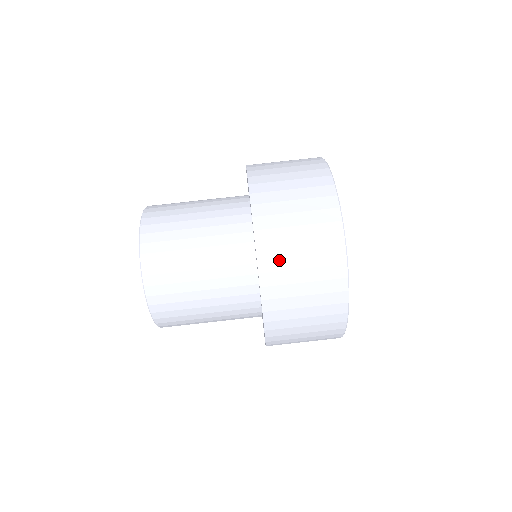
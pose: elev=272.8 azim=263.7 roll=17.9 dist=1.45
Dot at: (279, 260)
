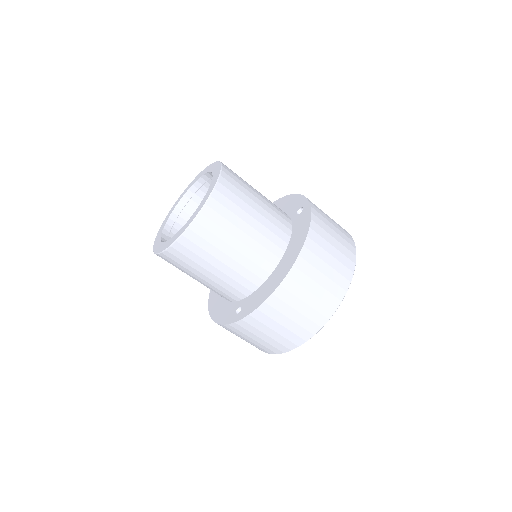
Dot at: (230, 331)
